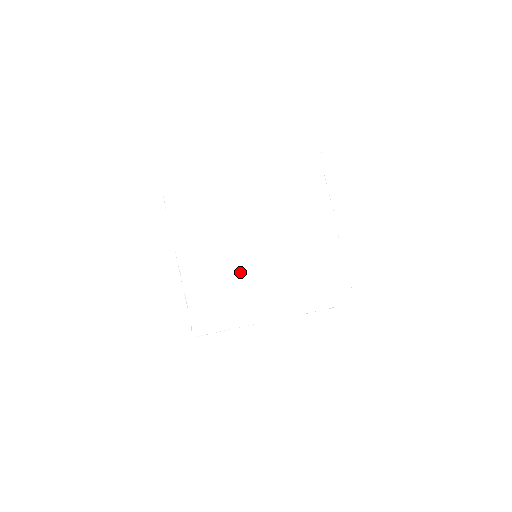
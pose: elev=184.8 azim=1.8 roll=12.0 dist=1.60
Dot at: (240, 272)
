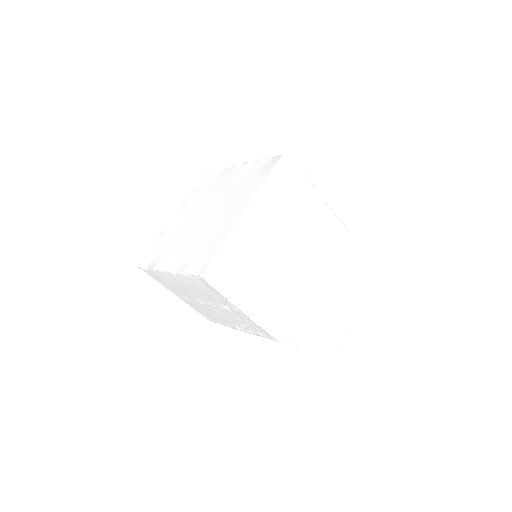
Dot at: (207, 230)
